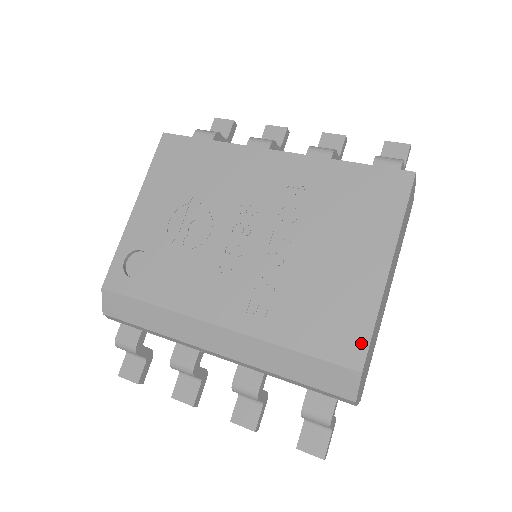
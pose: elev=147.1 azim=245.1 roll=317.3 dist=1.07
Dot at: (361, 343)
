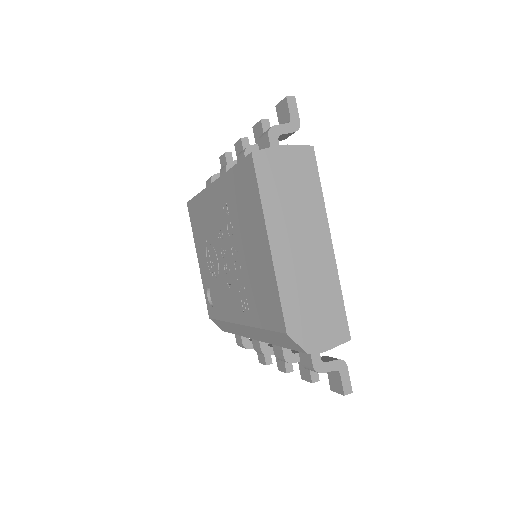
Dot at: (279, 311)
